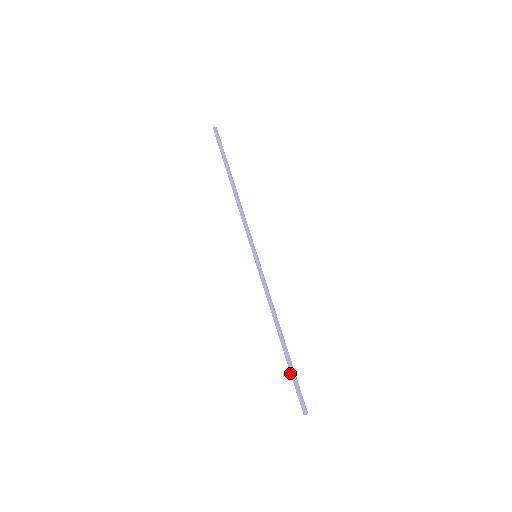
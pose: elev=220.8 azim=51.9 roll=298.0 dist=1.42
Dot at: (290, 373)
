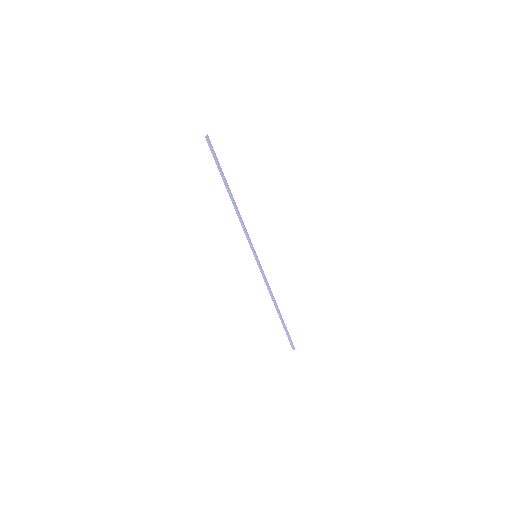
Dot at: occluded
